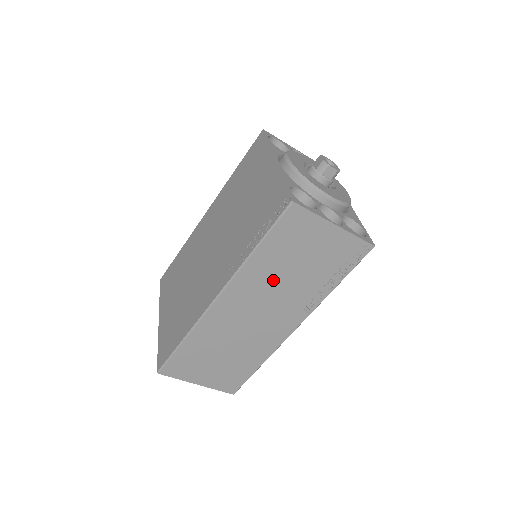
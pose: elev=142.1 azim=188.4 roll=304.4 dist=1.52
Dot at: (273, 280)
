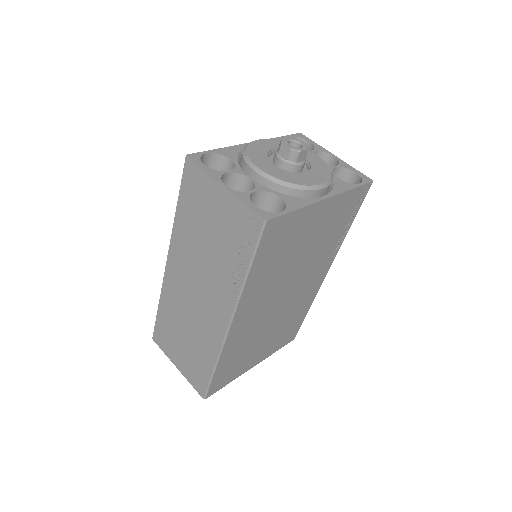
Dot at: (195, 250)
